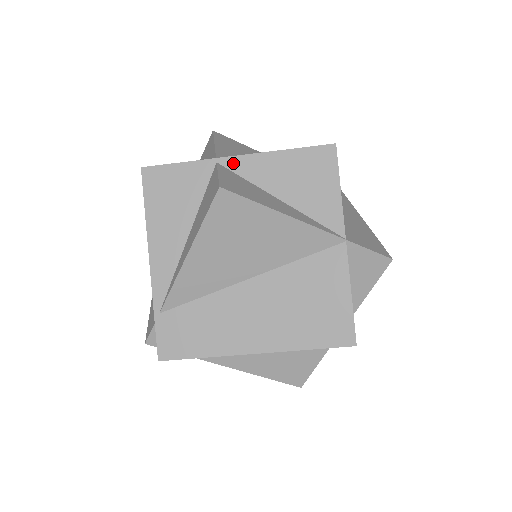
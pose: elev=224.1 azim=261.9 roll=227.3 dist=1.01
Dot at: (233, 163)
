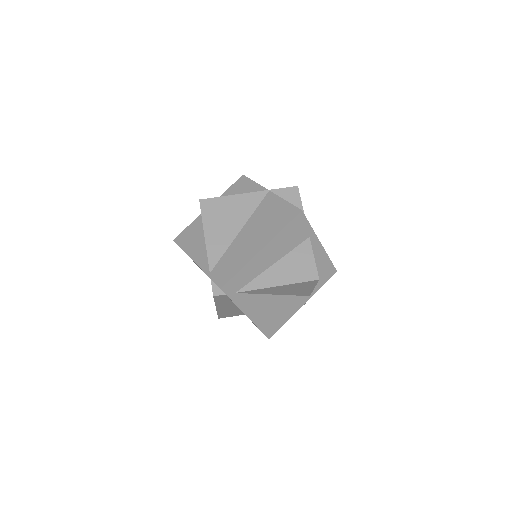
Dot at: occluded
